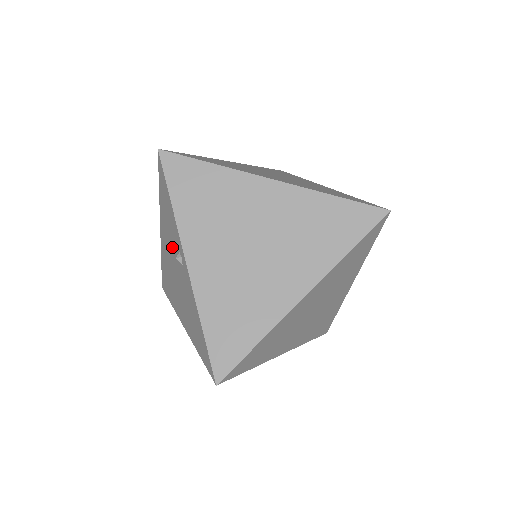
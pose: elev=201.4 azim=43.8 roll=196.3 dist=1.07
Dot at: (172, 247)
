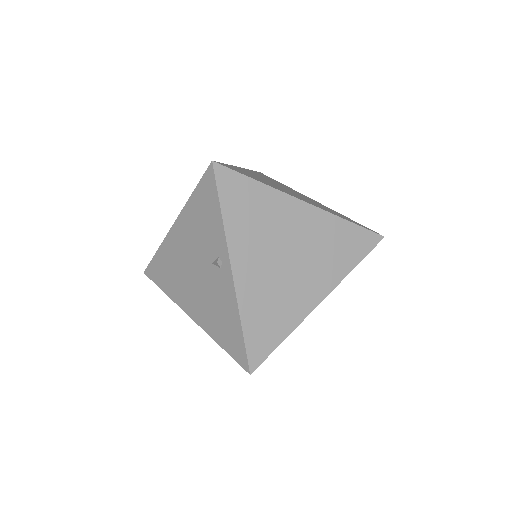
Dot at: (200, 248)
